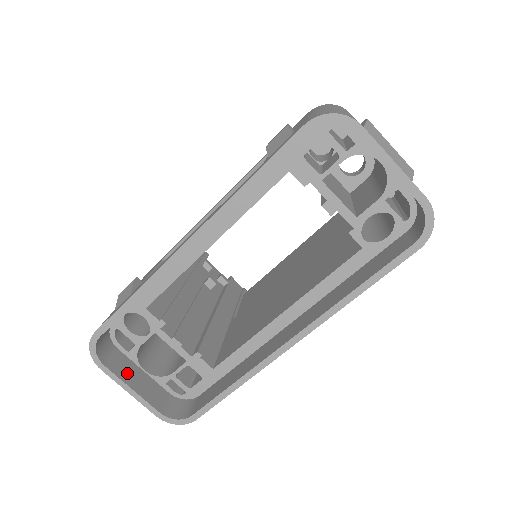
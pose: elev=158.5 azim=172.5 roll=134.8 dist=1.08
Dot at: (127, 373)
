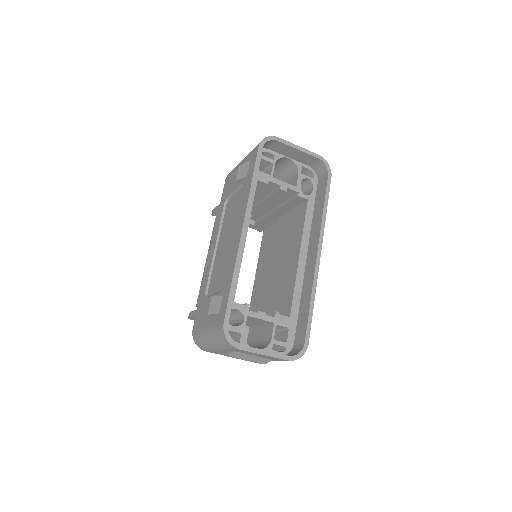
Dot at: occluded
